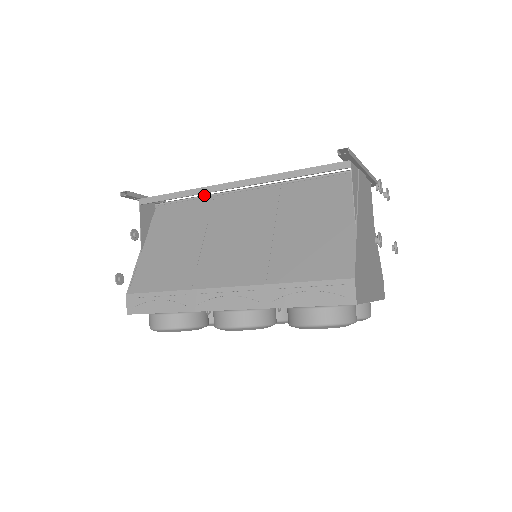
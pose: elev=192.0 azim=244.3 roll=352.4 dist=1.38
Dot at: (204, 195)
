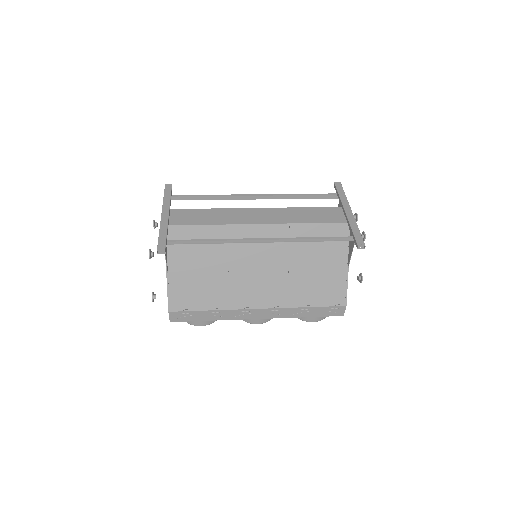
Dot at: (219, 224)
